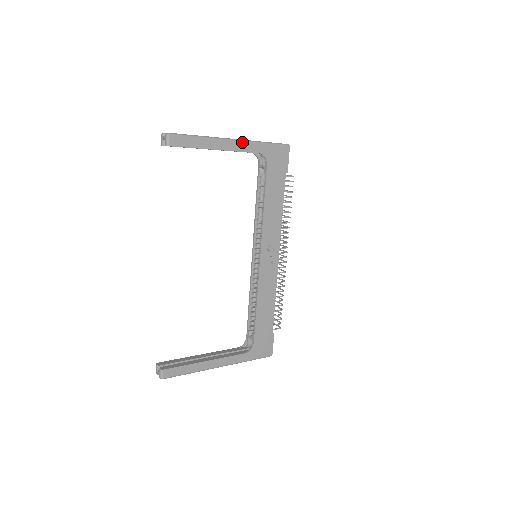
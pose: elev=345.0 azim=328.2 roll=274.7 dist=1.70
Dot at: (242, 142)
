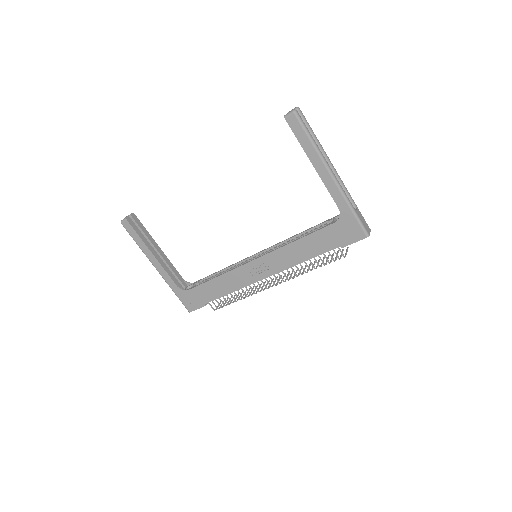
Dot at: (337, 186)
